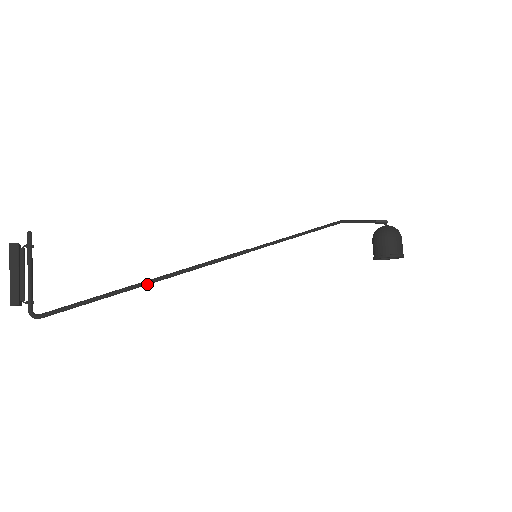
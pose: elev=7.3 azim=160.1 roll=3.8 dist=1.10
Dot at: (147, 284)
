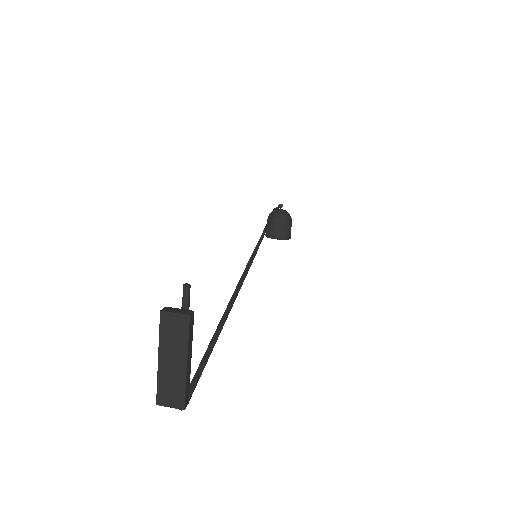
Dot at: occluded
